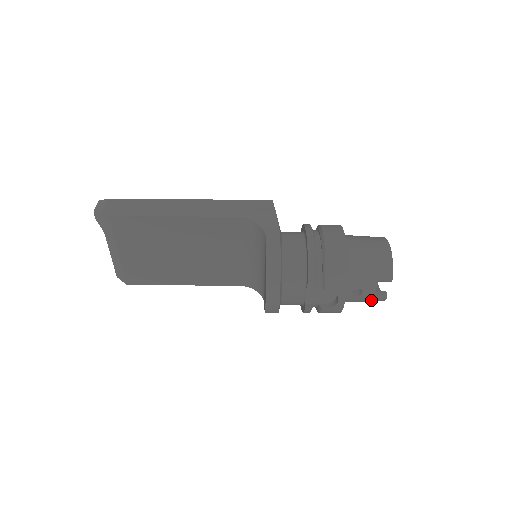
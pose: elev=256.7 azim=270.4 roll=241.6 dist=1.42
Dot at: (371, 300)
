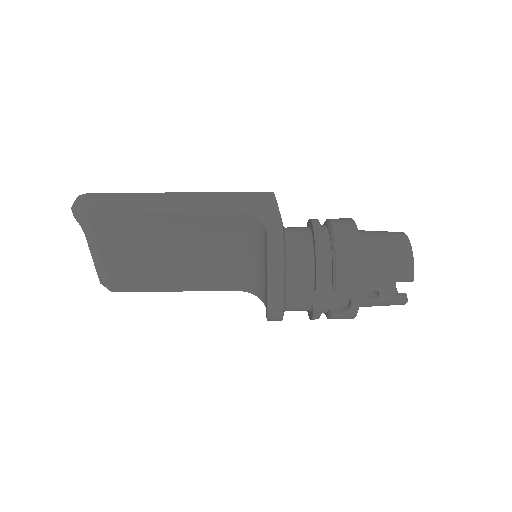
Dot at: (389, 304)
